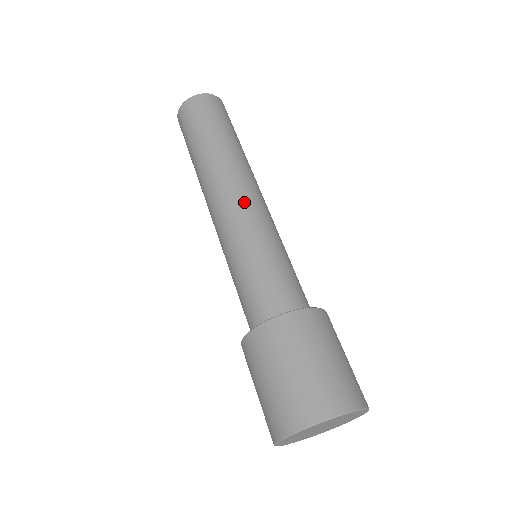
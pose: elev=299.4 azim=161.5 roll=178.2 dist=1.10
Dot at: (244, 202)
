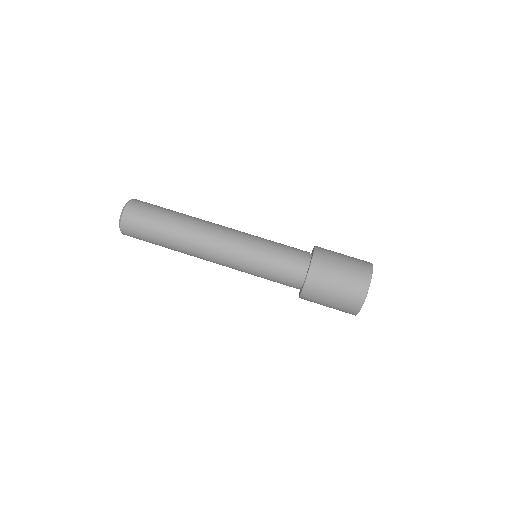
Dot at: (226, 242)
